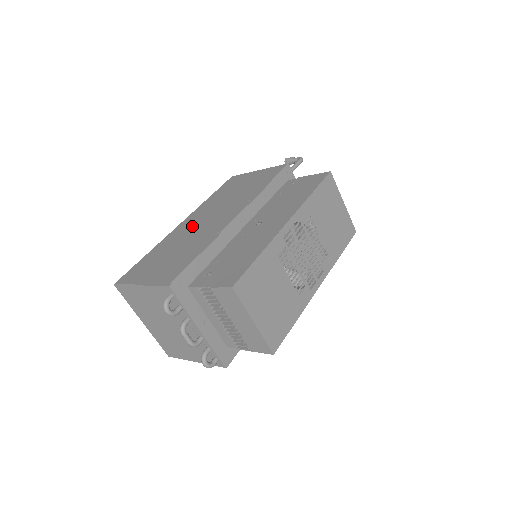
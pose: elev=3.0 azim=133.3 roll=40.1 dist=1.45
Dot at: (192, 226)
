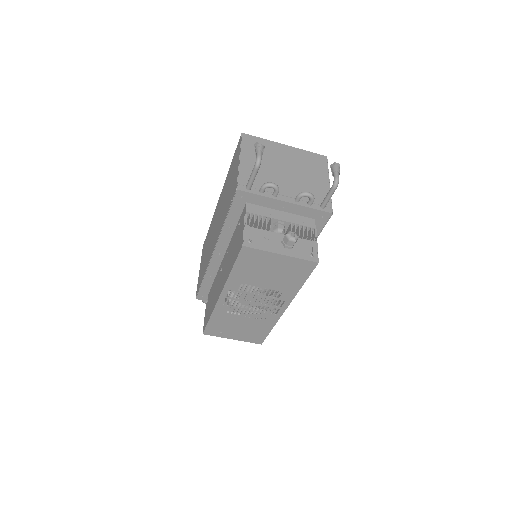
Dot at: (215, 220)
